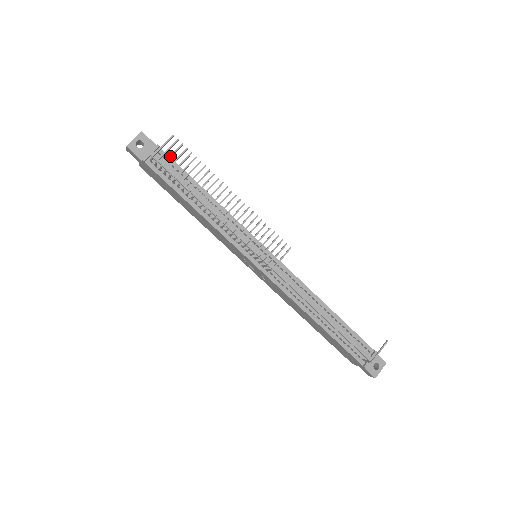
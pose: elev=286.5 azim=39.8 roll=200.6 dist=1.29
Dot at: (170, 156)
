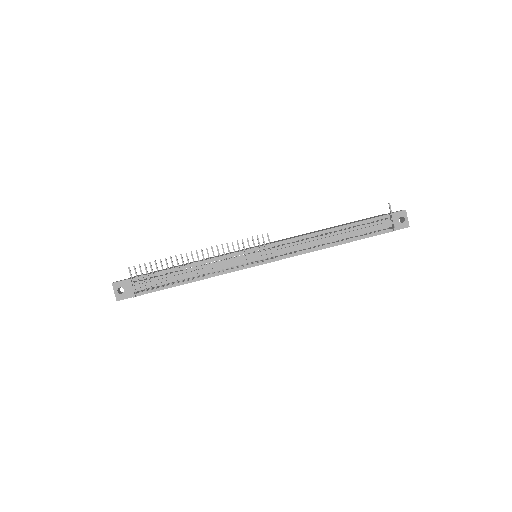
Dot at: (143, 280)
